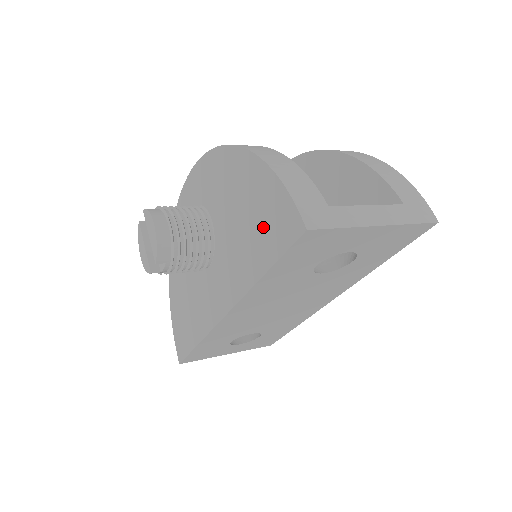
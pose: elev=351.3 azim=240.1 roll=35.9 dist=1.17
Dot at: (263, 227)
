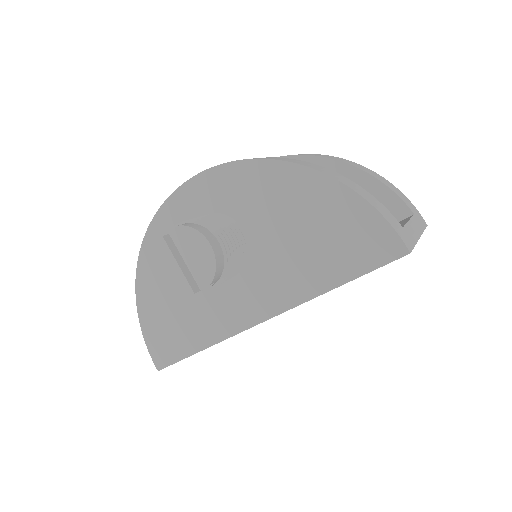
Dot at: (342, 245)
